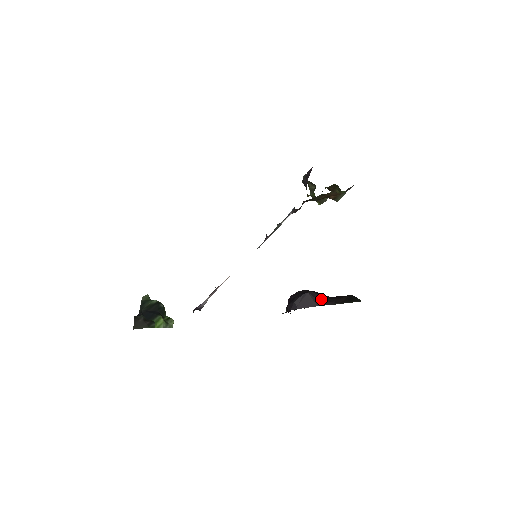
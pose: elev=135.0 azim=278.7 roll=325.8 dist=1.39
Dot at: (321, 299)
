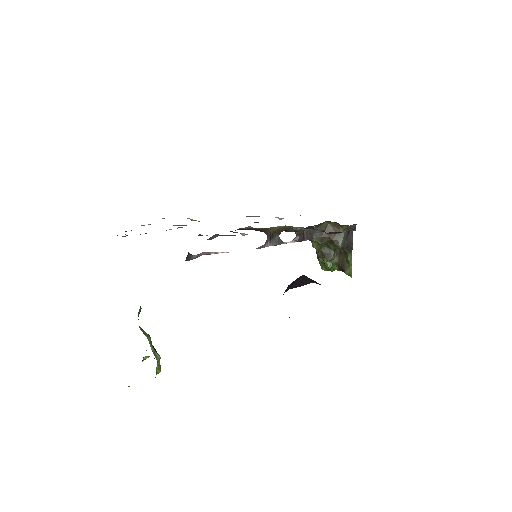
Dot at: (318, 283)
